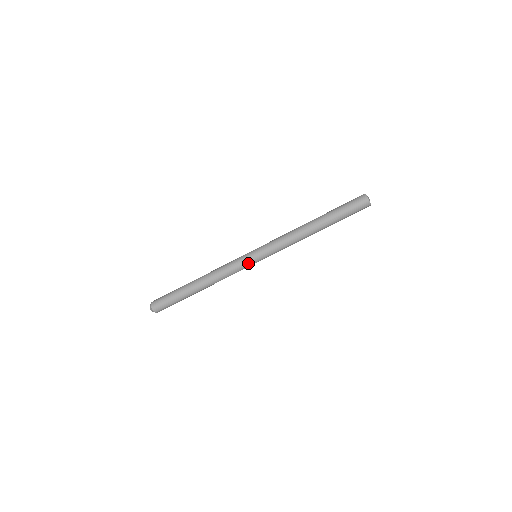
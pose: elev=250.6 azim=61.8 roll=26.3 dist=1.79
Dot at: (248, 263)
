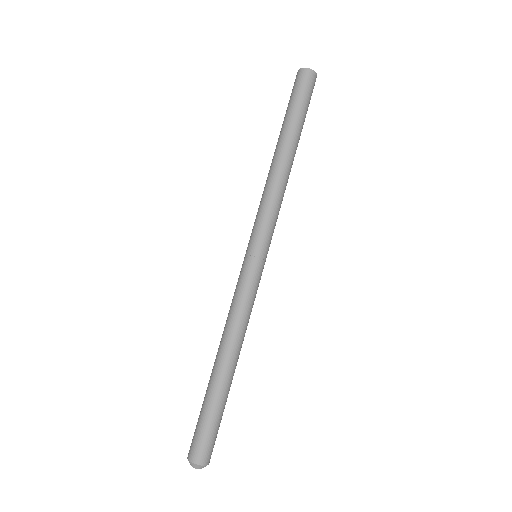
Dot at: (249, 269)
